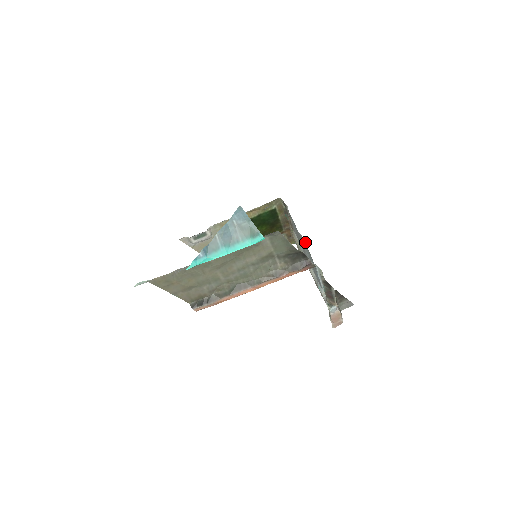
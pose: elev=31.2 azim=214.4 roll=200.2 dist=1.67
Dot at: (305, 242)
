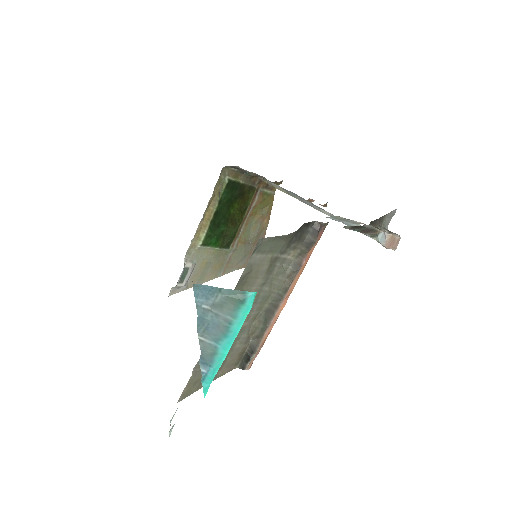
Dot at: occluded
